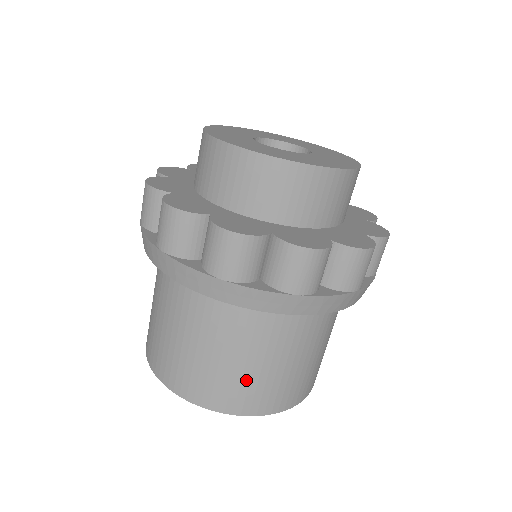
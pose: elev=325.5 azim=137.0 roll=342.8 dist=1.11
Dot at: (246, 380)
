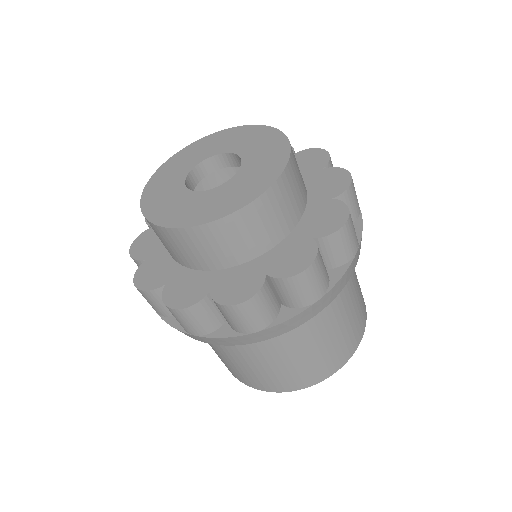
Dot at: (319, 357)
